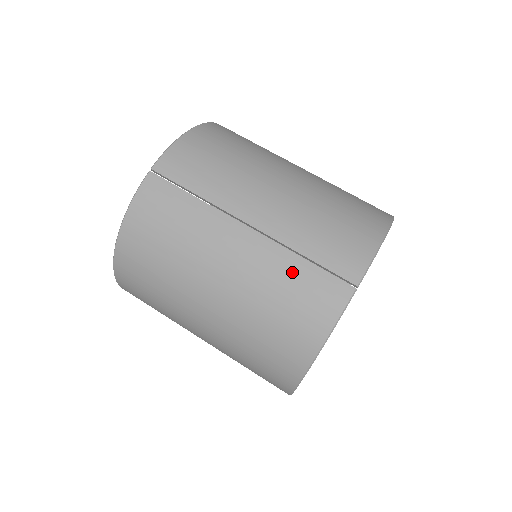
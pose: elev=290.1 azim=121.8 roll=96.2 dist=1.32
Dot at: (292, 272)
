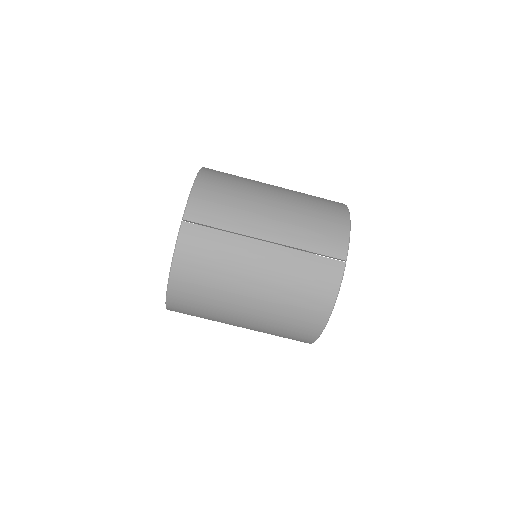
Dot at: (303, 264)
